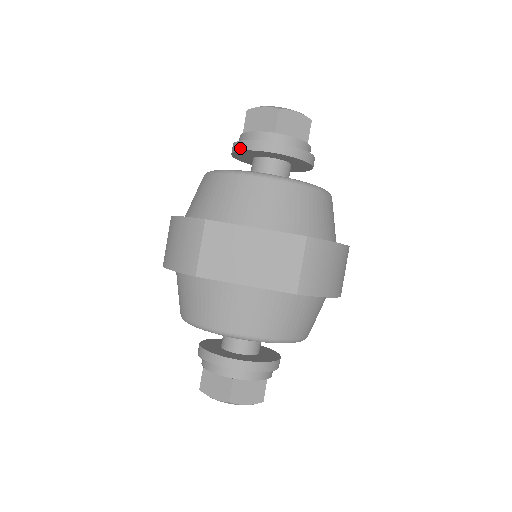
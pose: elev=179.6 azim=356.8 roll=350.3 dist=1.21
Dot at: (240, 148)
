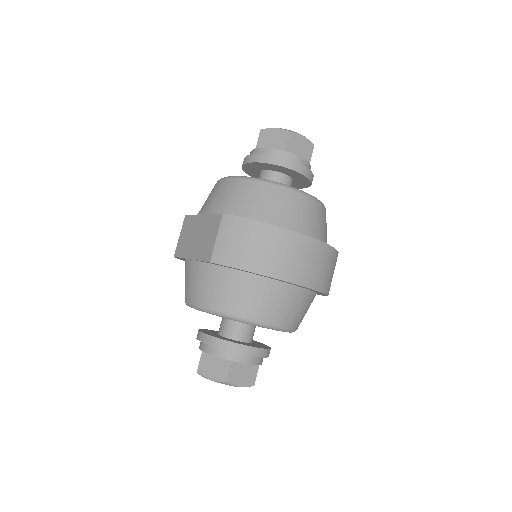
Dot at: (243, 168)
